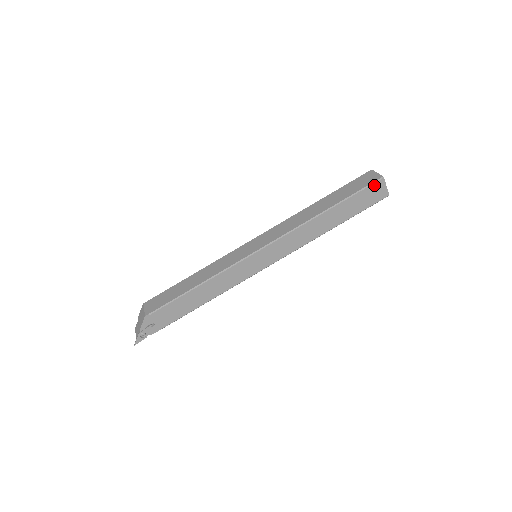
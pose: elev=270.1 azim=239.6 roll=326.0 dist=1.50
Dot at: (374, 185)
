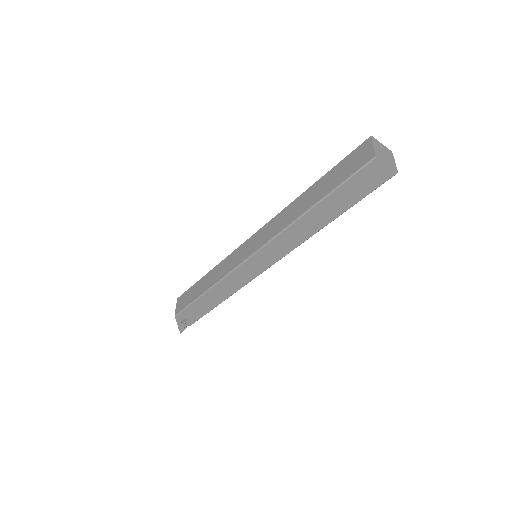
Dot at: (365, 169)
